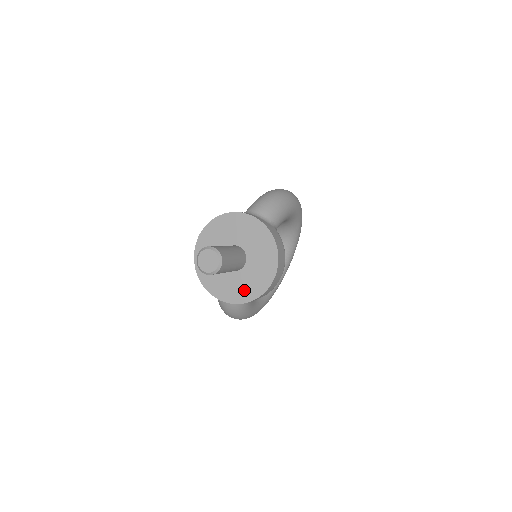
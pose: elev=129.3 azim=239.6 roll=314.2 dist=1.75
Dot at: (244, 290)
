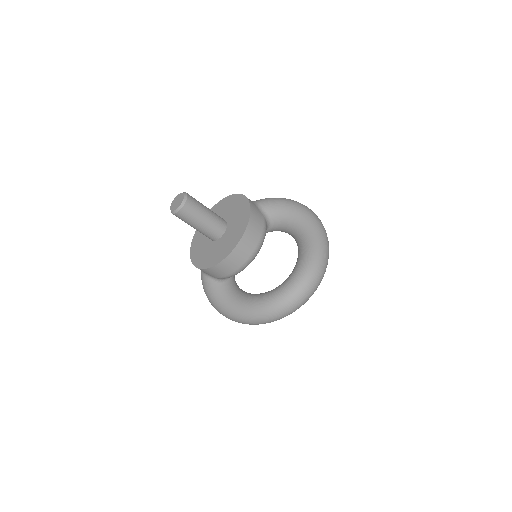
Dot at: (210, 257)
